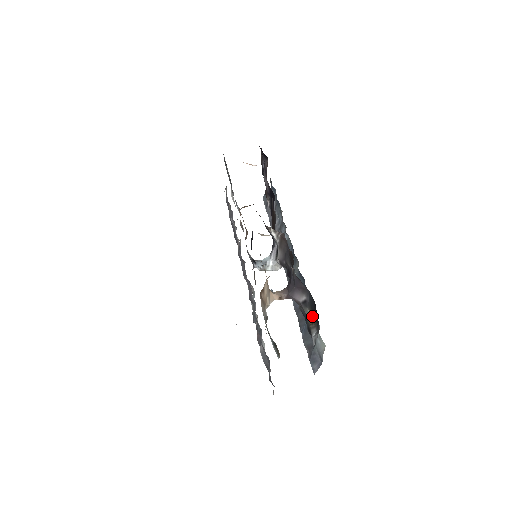
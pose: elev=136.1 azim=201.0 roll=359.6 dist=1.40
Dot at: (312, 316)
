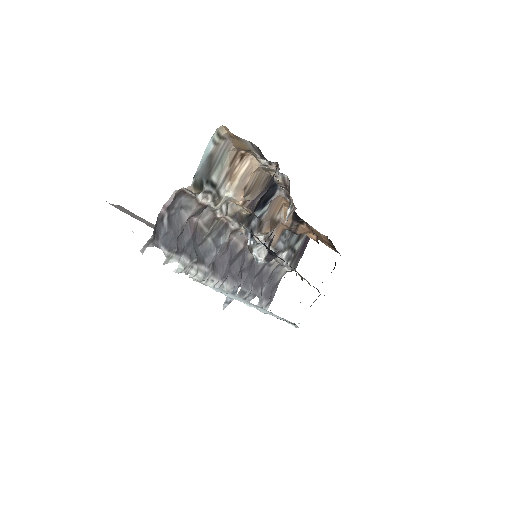
Dot at: occluded
